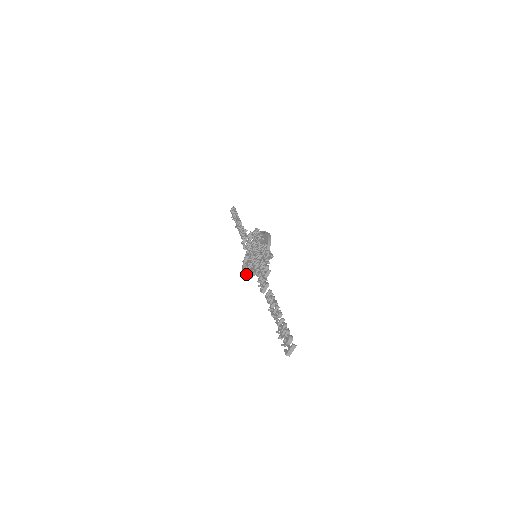
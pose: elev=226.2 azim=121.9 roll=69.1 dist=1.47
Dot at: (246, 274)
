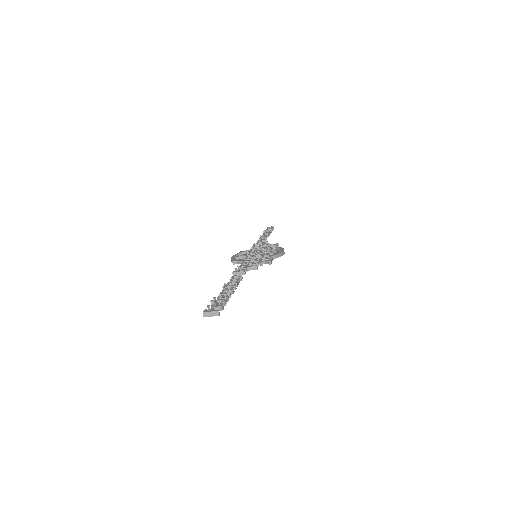
Dot at: occluded
